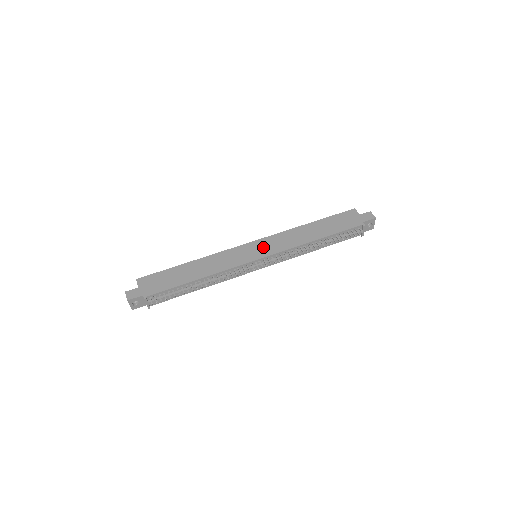
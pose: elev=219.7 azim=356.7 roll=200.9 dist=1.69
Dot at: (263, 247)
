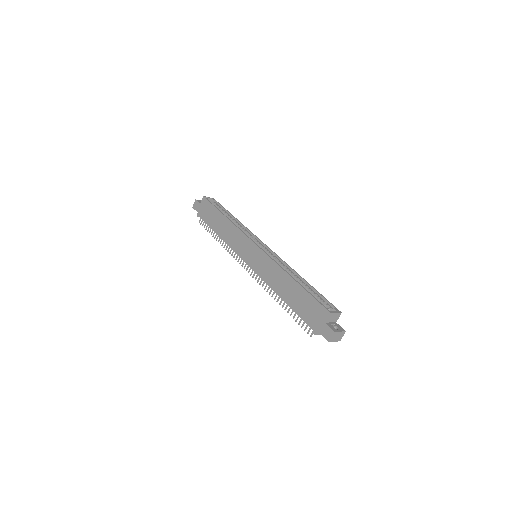
Dot at: (256, 258)
